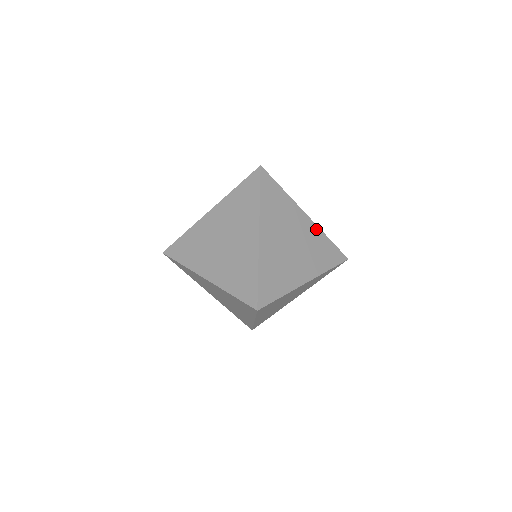
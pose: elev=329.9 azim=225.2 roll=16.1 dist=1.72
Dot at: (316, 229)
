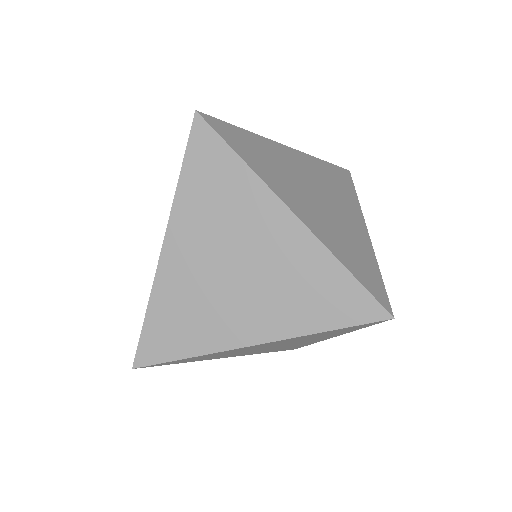
Dot at: occluded
